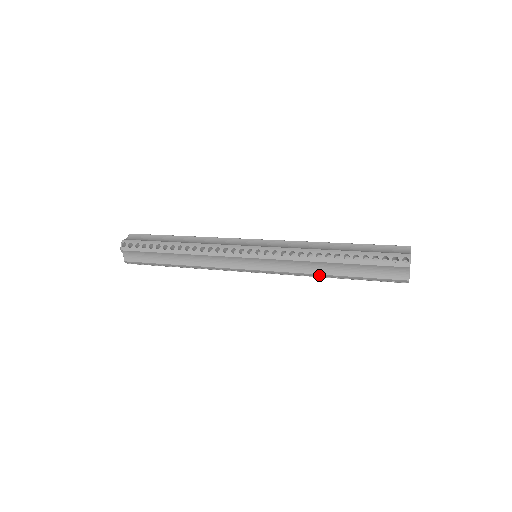
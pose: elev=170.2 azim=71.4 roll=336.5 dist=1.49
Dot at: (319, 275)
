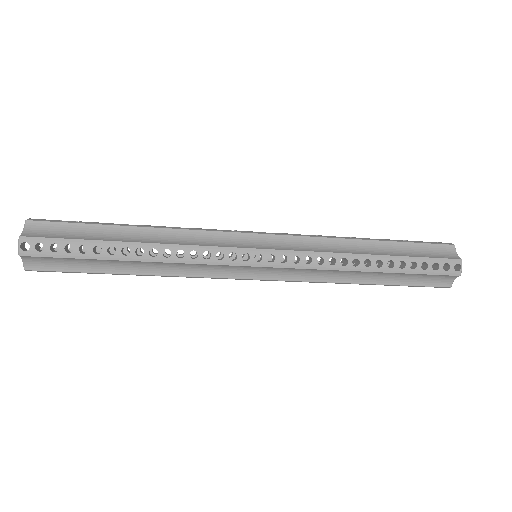
Dot at: (347, 283)
